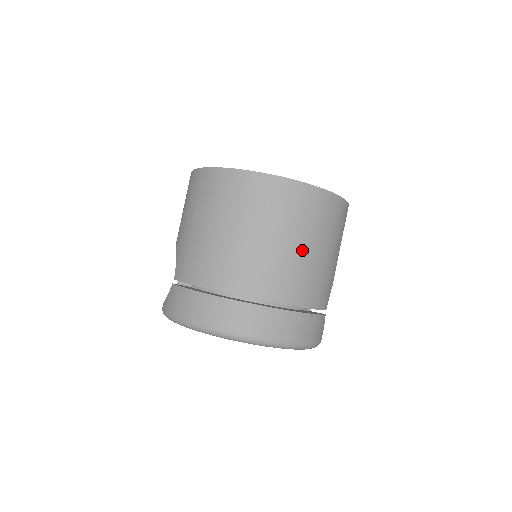
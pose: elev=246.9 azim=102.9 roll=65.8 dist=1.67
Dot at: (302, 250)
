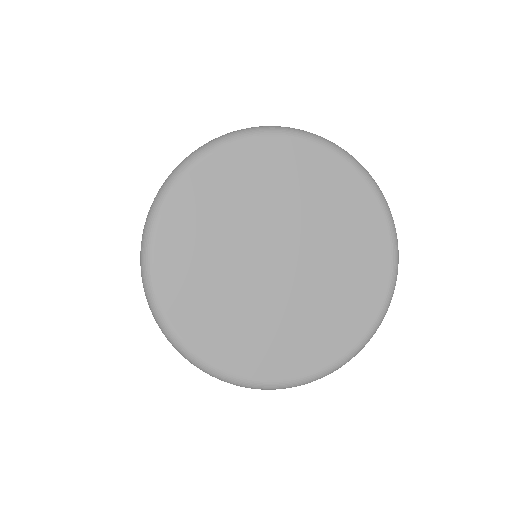
Dot at: occluded
